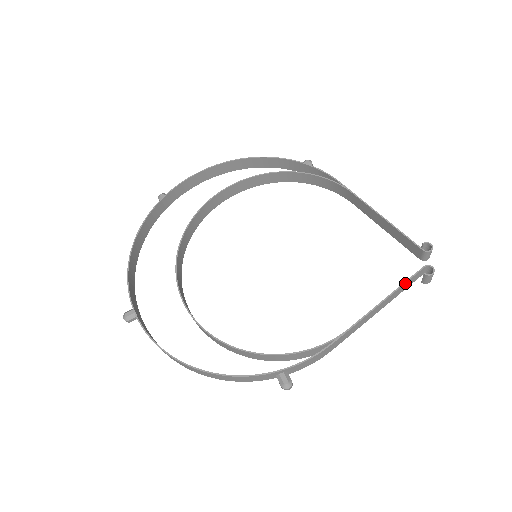
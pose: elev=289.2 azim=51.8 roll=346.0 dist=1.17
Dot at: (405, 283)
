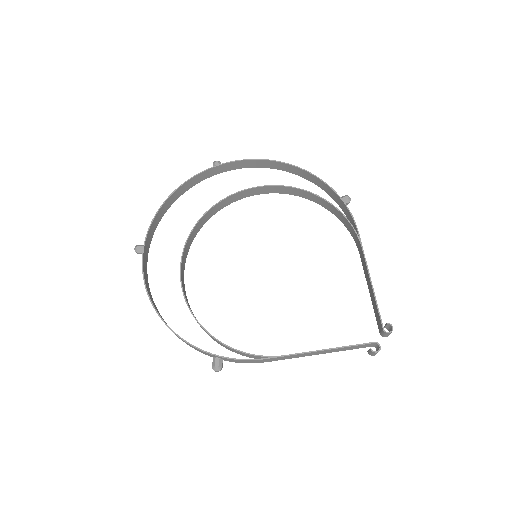
Dot at: (350, 346)
